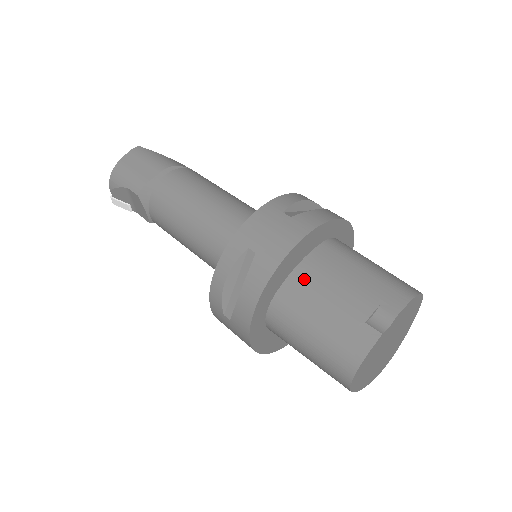
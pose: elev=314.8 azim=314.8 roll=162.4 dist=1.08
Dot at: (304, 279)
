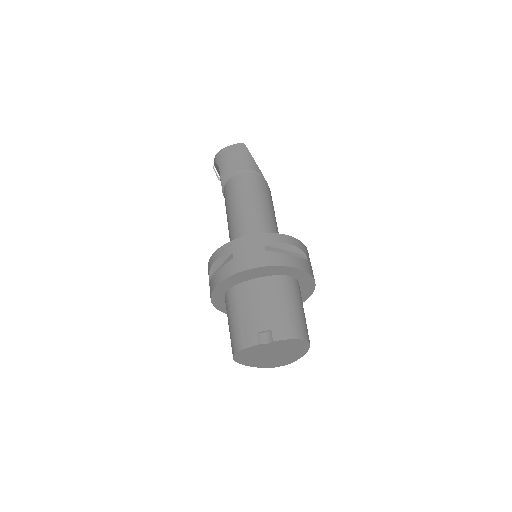
Dot at: (251, 289)
